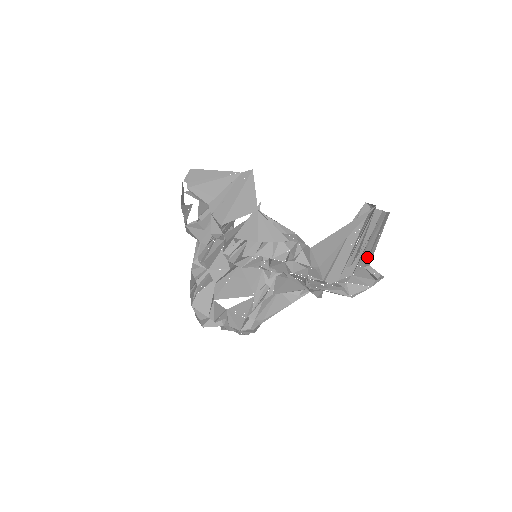
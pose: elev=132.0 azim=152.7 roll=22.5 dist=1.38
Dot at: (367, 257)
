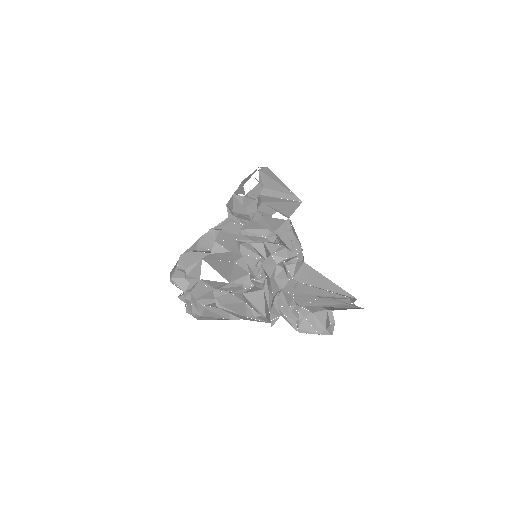
Dot at: (333, 309)
